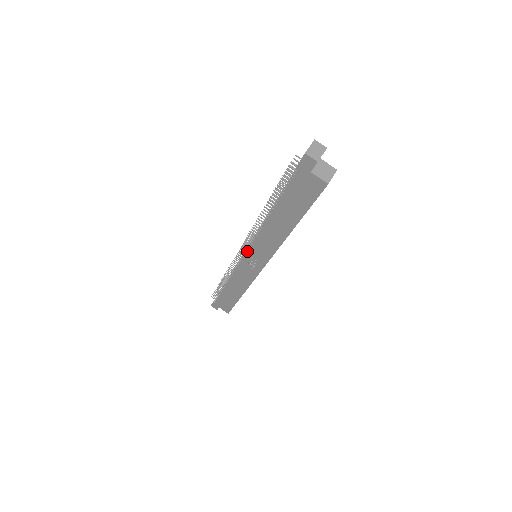
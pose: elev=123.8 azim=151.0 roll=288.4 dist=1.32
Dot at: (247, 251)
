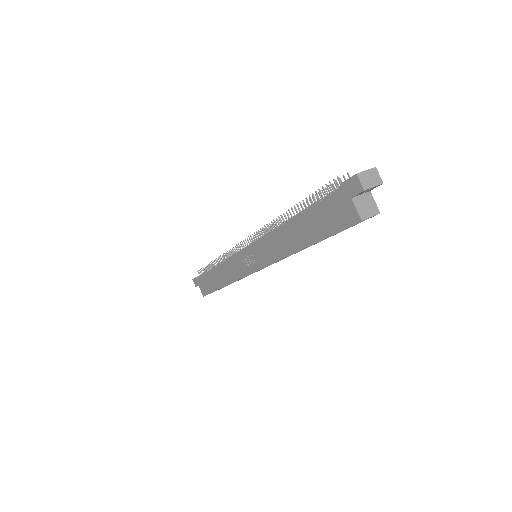
Dot at: (250, 245)
